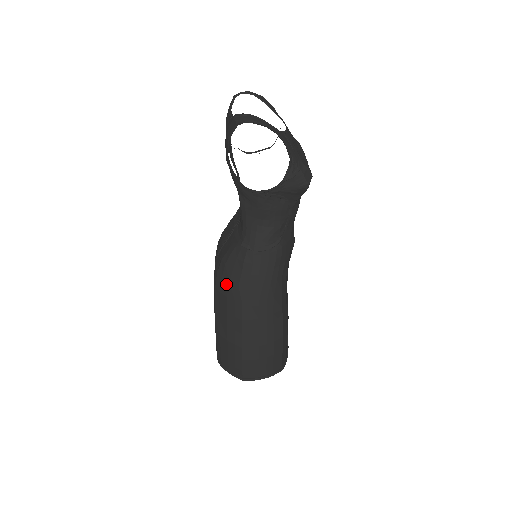
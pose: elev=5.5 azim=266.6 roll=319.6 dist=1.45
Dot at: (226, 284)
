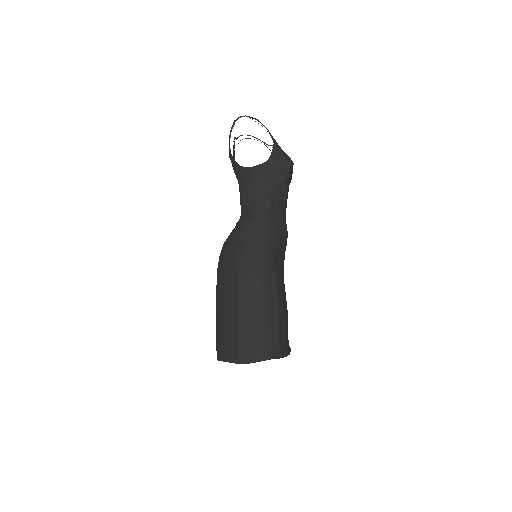
Dot at: (226, 257)
